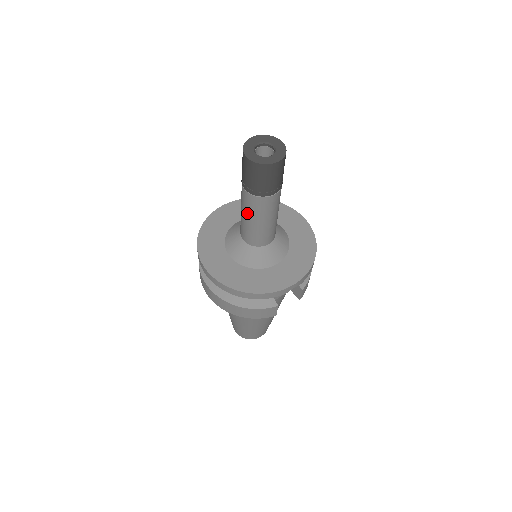
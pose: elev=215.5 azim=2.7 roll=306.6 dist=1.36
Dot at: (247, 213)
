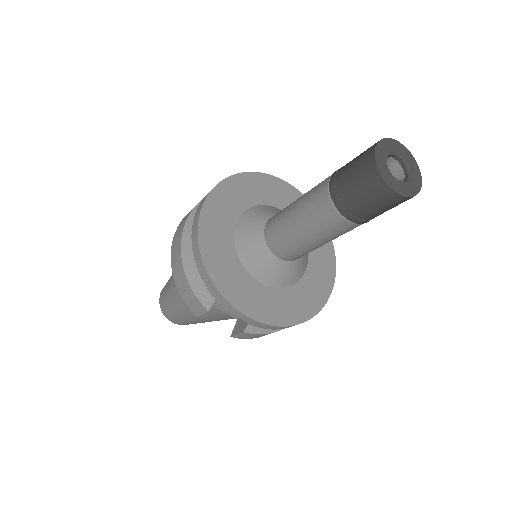
Dot at: (301, 203)
